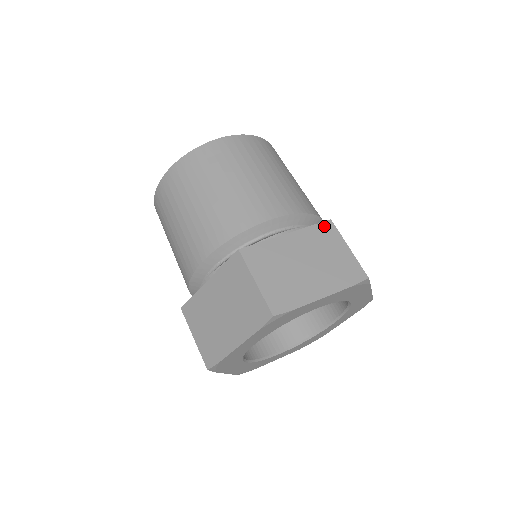
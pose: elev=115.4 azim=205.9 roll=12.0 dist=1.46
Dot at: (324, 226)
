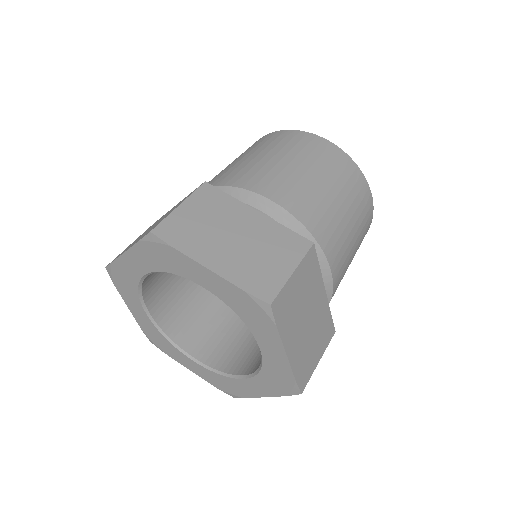
Dot at: occluded
